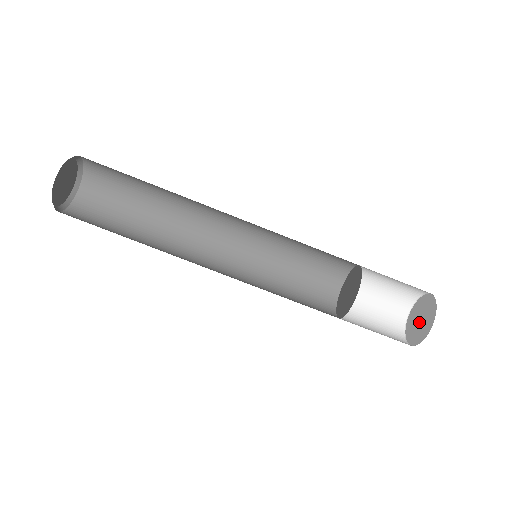
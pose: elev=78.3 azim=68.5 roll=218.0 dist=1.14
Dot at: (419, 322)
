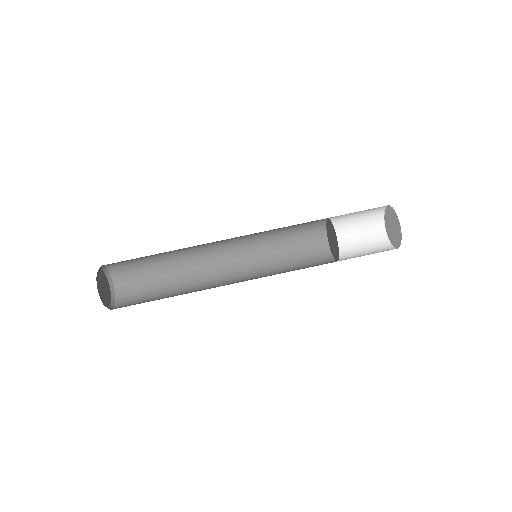
Dot at: (393, 229)
